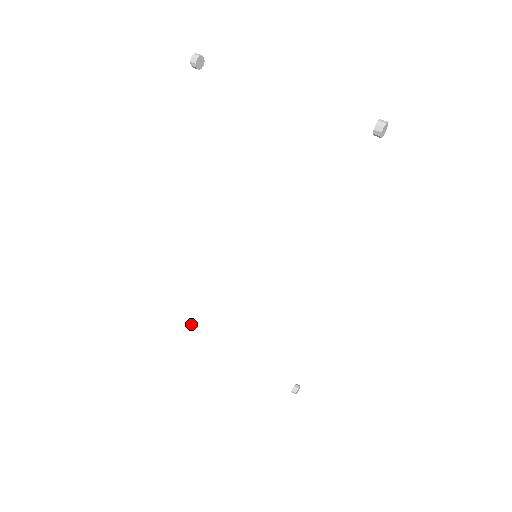
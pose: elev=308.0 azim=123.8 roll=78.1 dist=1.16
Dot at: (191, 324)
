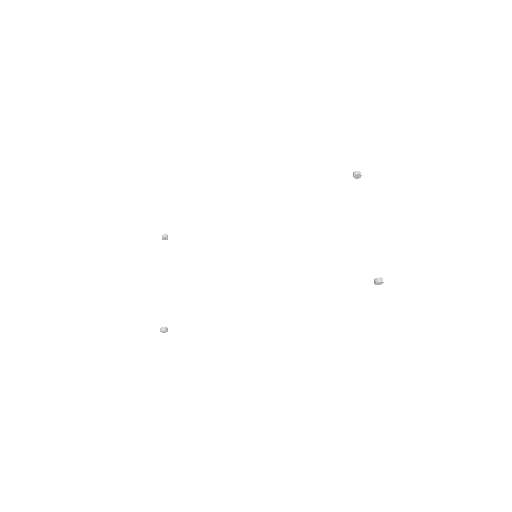
Dot at: (165, 238)
